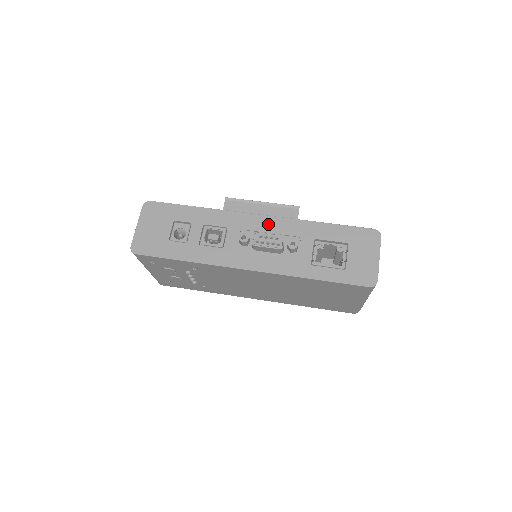
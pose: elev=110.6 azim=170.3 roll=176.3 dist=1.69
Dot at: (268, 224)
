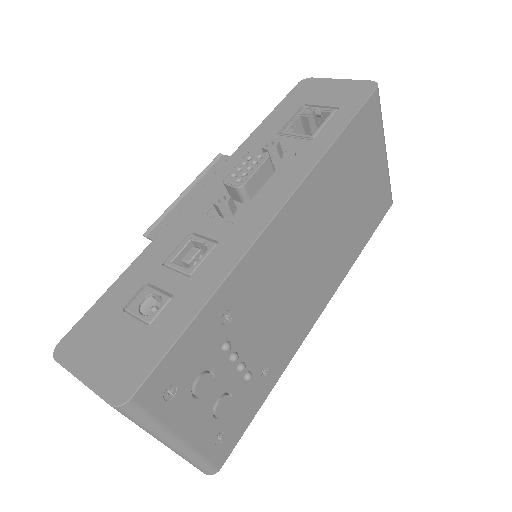
Dot at: (220, 181)
